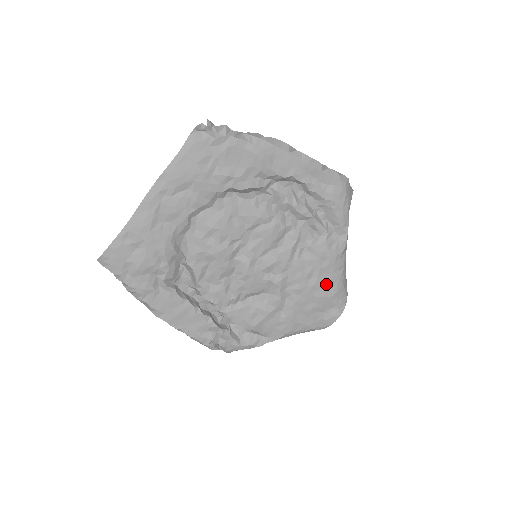
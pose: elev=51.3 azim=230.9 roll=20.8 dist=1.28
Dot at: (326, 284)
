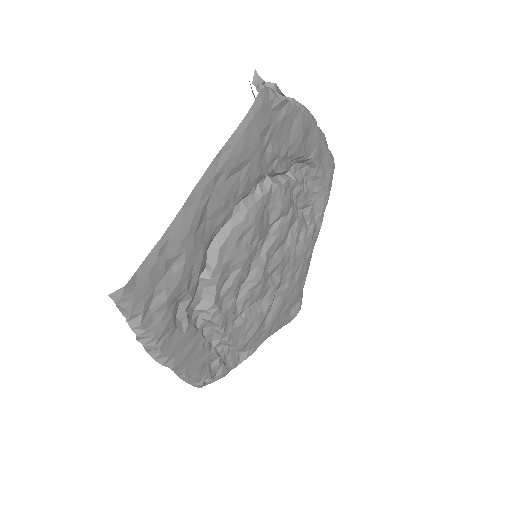
Dot at: (302, 278)
